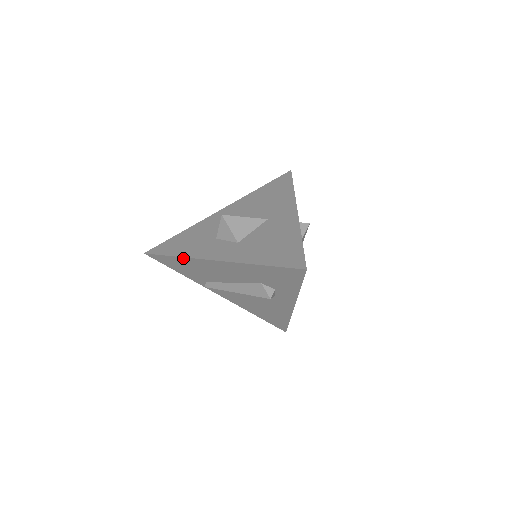
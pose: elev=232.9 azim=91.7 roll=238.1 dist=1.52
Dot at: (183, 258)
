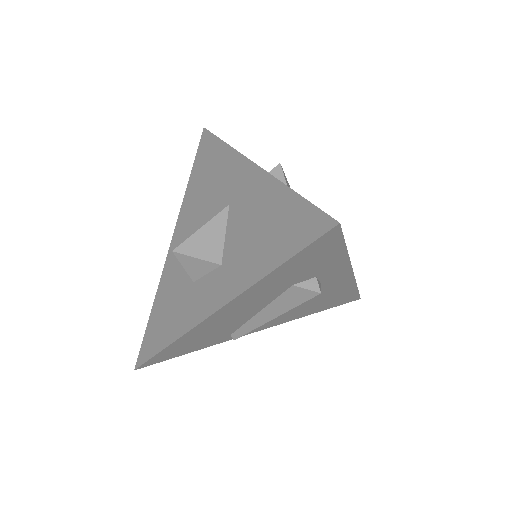
Dot at: (178, 340)
